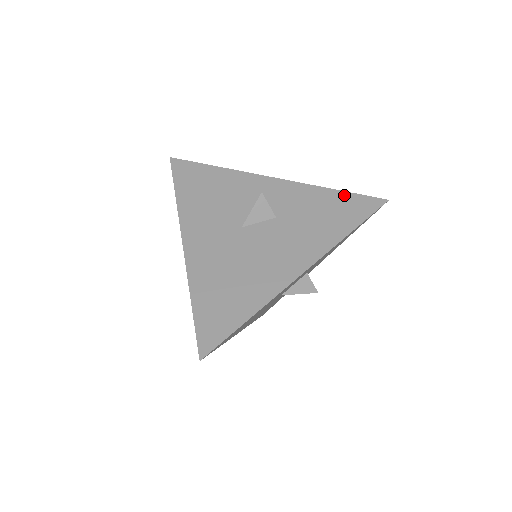
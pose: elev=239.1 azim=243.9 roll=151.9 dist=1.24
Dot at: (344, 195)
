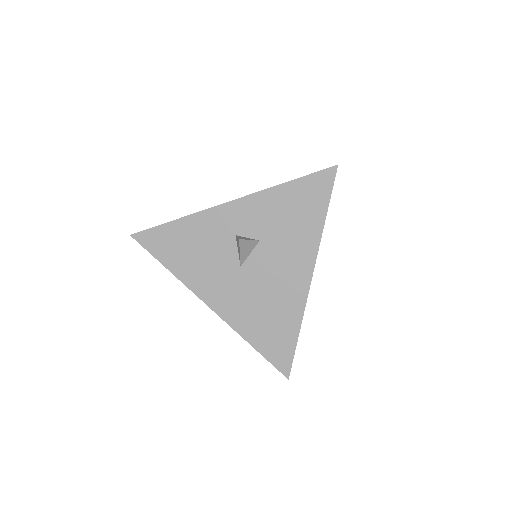
Dot at: (299, 183)
